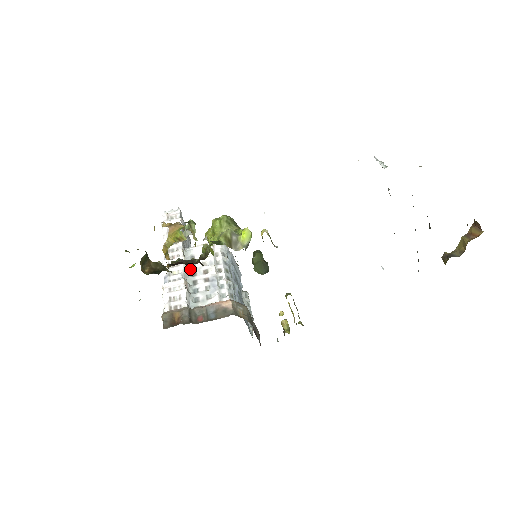
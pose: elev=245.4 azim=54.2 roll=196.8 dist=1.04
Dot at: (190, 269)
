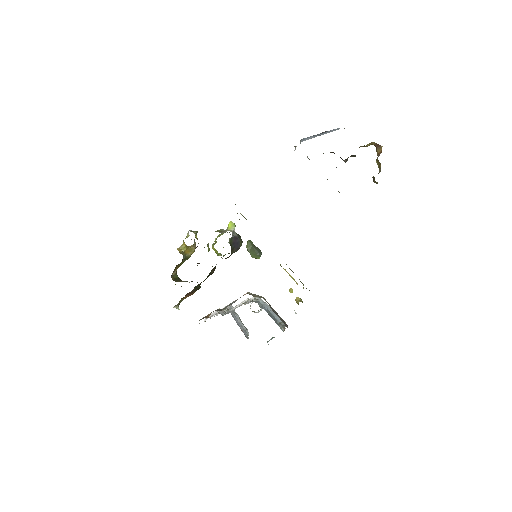
Dot at: occluded
